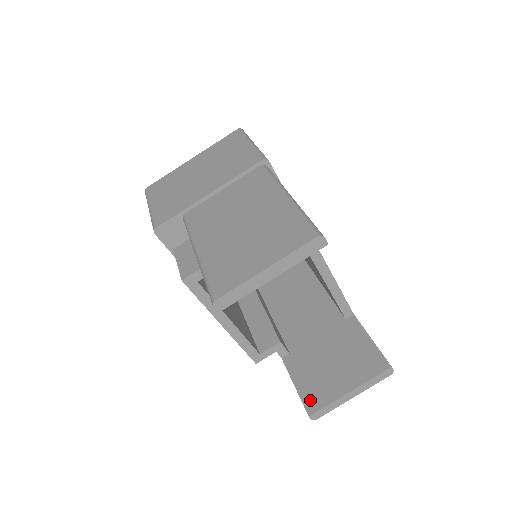
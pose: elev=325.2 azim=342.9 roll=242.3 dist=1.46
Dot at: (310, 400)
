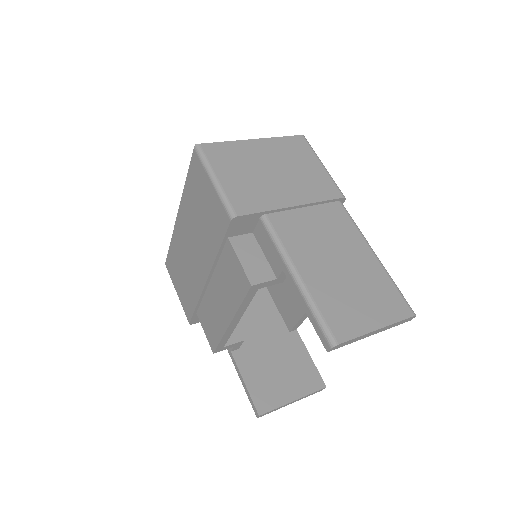
Dot at: (260, 400)
